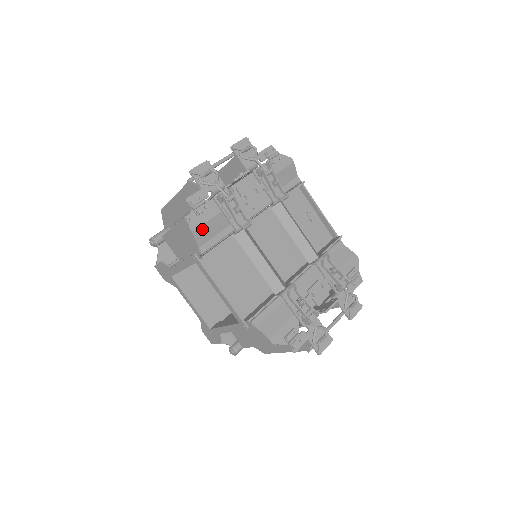
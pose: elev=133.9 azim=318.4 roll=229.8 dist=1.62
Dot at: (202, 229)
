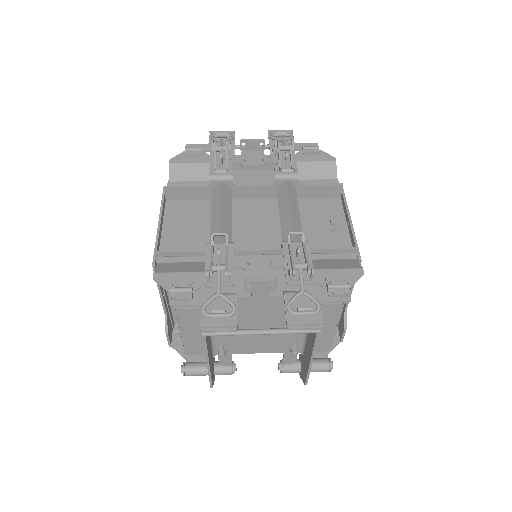
Dot at: (181, 167)
